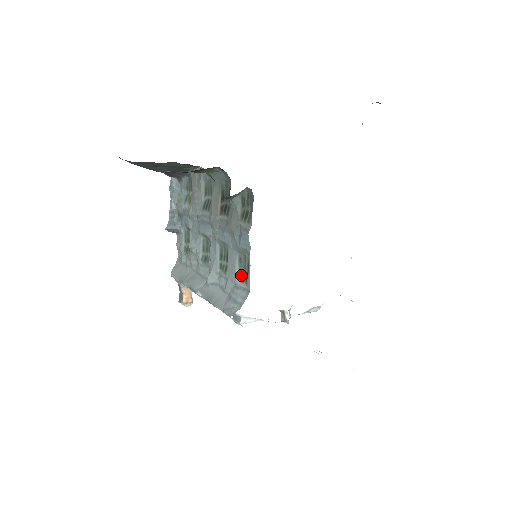
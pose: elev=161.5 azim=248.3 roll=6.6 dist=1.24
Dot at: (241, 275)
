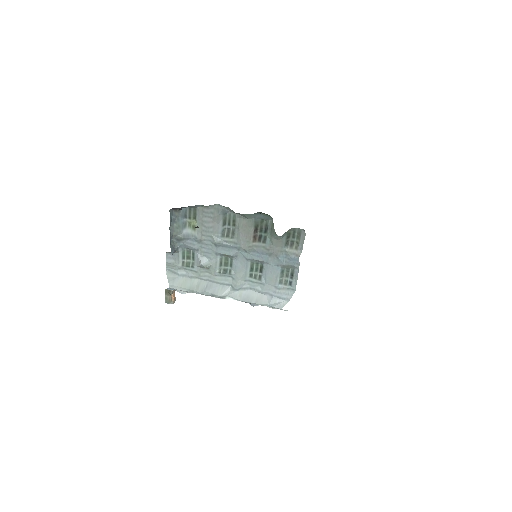
Dot at: (282, 280)
